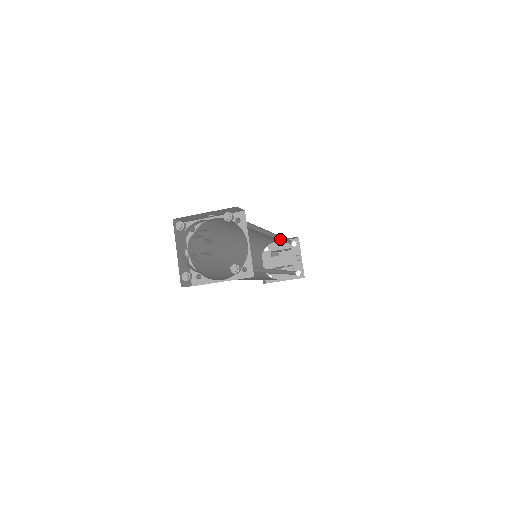
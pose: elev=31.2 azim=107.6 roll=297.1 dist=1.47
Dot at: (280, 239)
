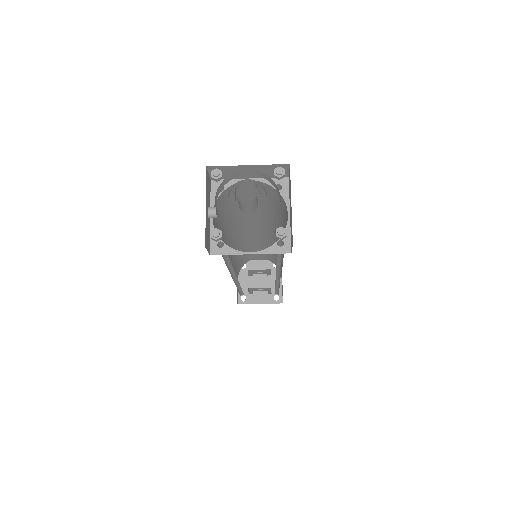
Dot at: occluded
